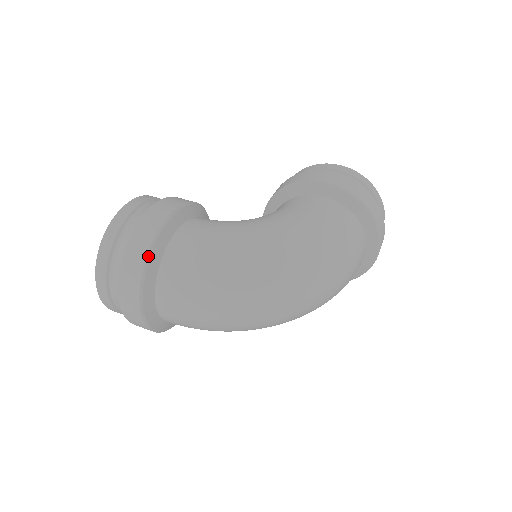
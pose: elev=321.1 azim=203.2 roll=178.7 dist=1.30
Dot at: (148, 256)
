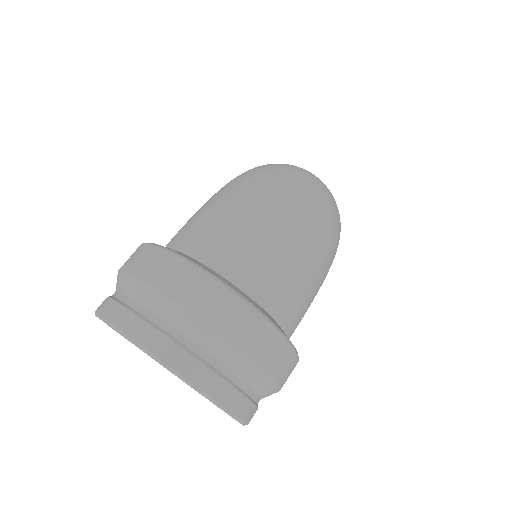
Dot at: (159, 247)
